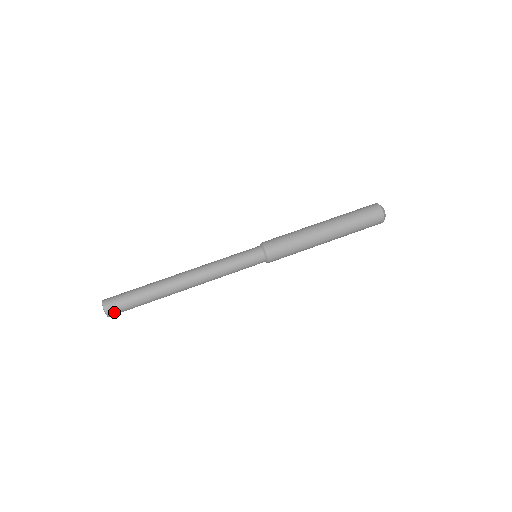
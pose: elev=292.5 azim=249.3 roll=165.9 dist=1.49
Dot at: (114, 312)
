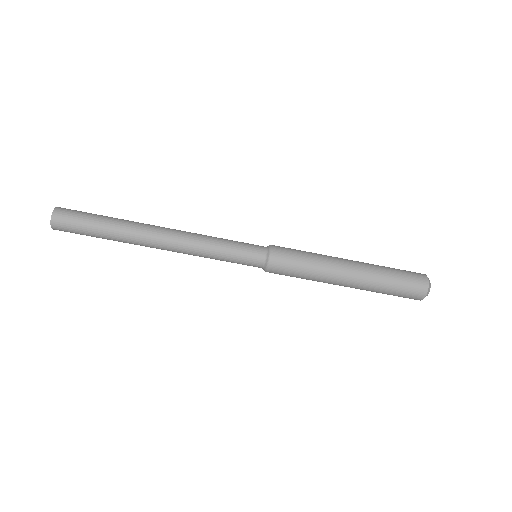
Dot at: occluded
